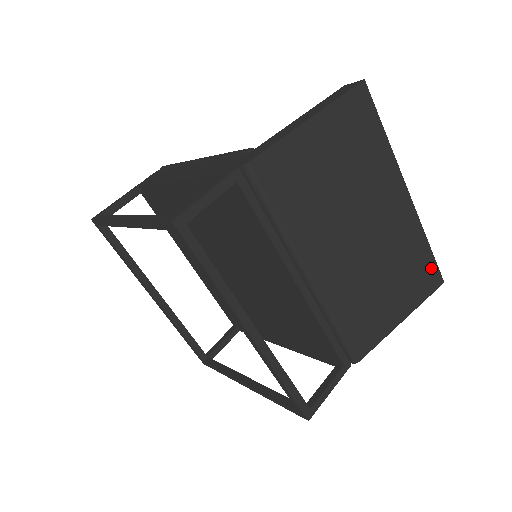
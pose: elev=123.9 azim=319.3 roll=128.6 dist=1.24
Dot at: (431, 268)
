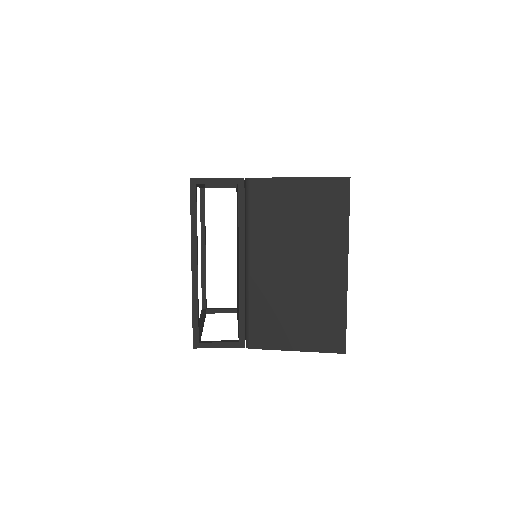
Dot at: (340, 334)
